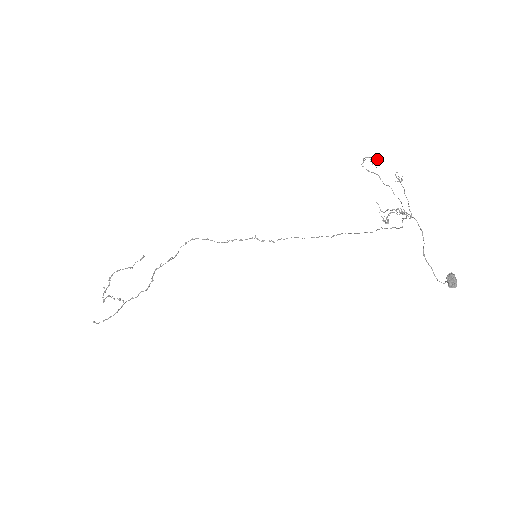
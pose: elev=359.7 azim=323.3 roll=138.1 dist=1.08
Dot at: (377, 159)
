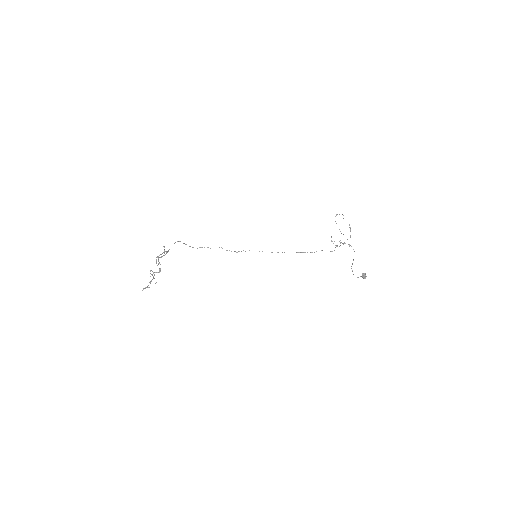
Dot at: occluded
